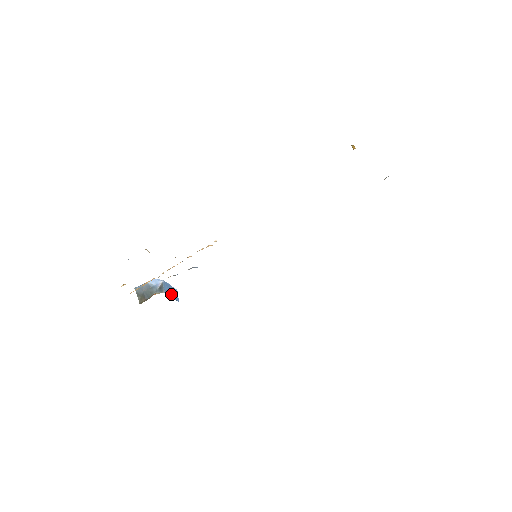
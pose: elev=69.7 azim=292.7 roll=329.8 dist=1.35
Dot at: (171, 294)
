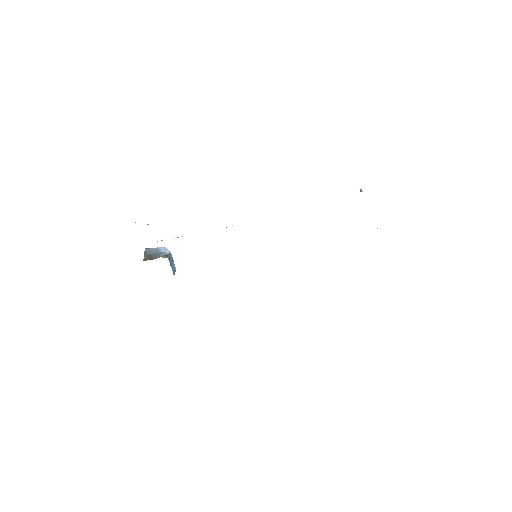
Dot at: (172, 266)
